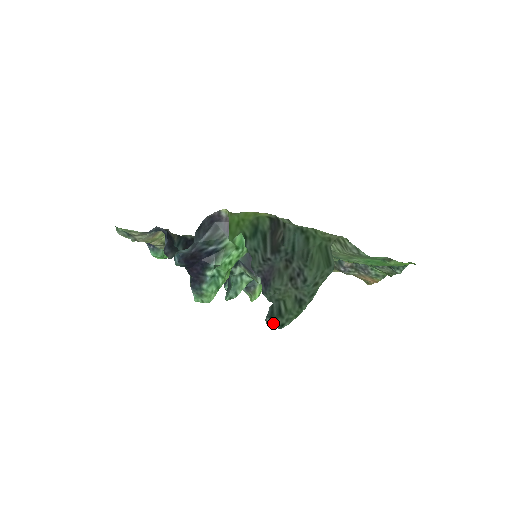
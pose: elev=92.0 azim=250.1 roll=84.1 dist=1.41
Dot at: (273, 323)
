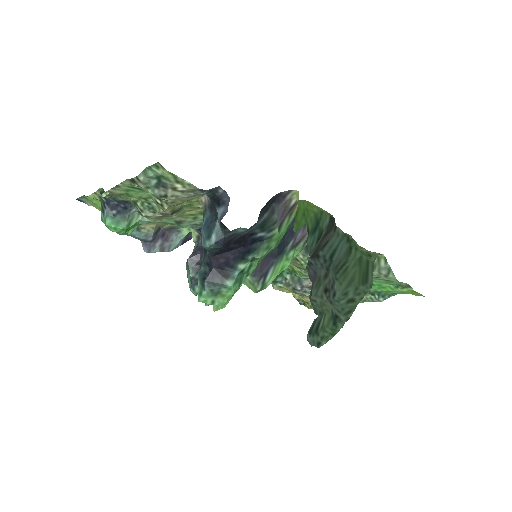
Dot at: (311, 340)
